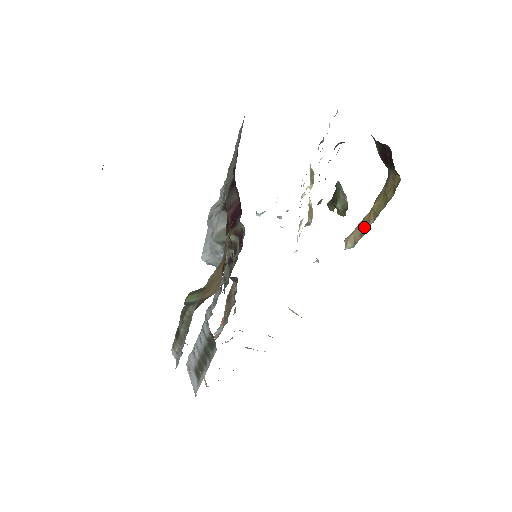
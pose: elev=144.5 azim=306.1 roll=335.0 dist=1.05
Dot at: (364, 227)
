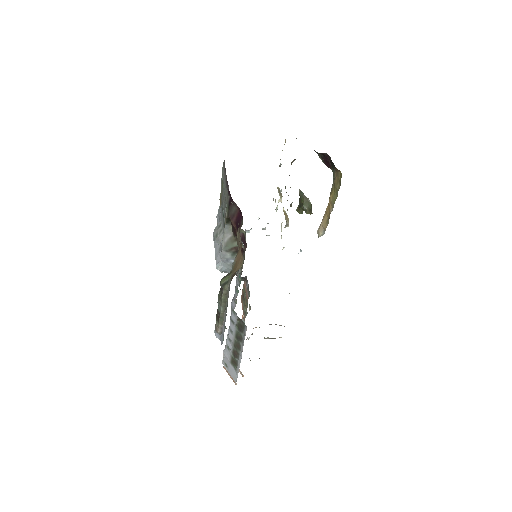
Dot at: (327, 216)
